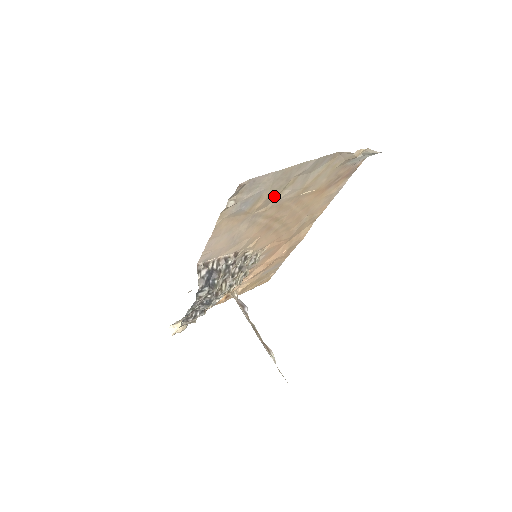
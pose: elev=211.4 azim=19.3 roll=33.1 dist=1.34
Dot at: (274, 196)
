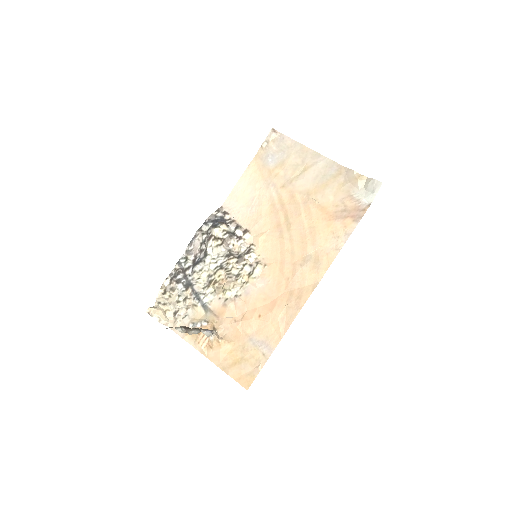
Dot at: (291, 174)
